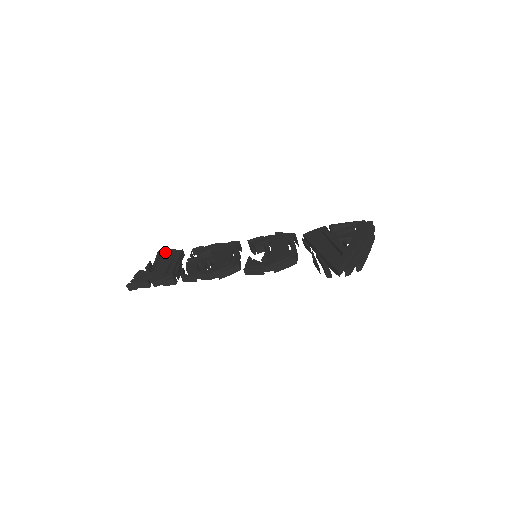
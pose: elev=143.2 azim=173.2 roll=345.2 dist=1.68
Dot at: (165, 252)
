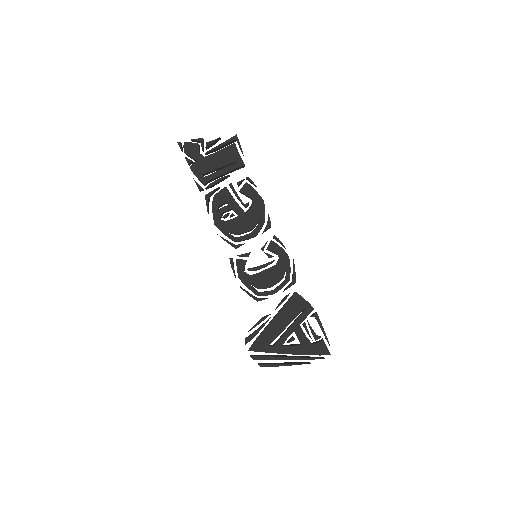
Dot at: occluded
